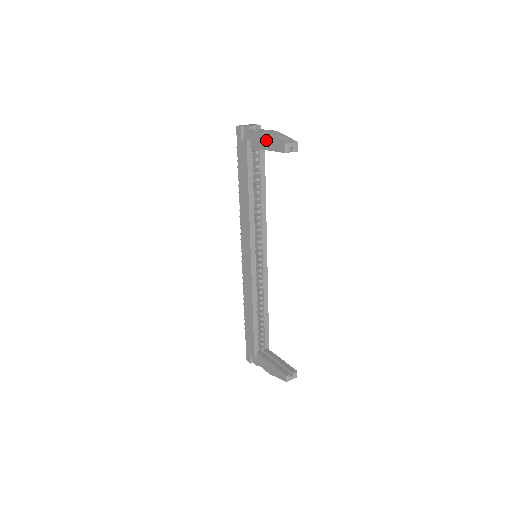
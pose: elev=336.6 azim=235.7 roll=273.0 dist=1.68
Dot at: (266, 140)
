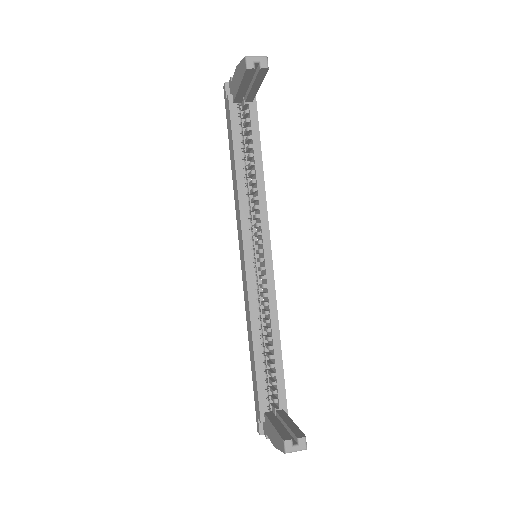
Dot at: (237, 74)
